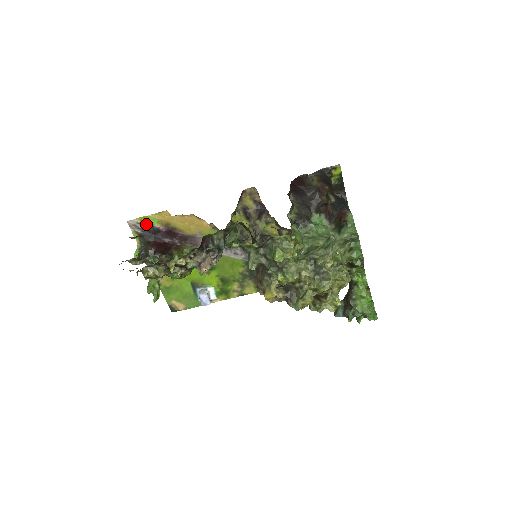
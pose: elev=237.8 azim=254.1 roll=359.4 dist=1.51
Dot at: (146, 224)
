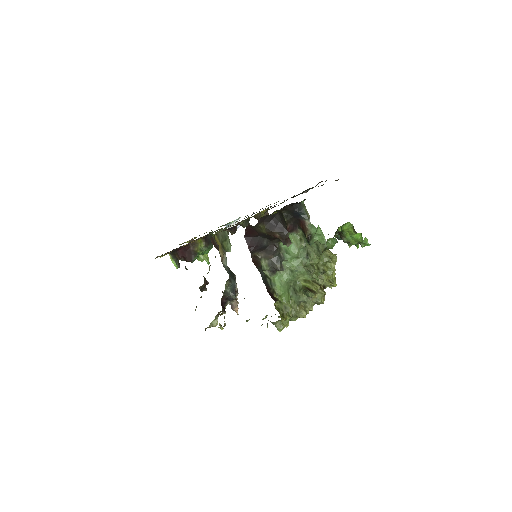
Dot at: (162, 255)
